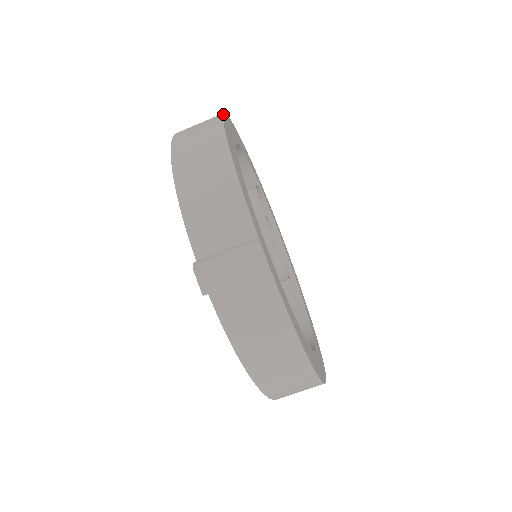
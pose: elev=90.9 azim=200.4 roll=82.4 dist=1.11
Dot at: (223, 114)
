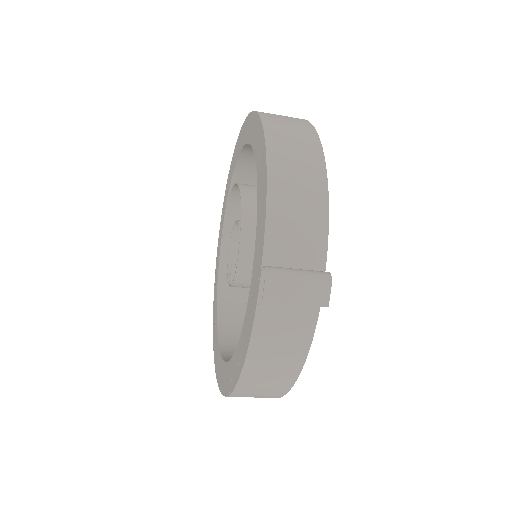
Dot at: occluded
